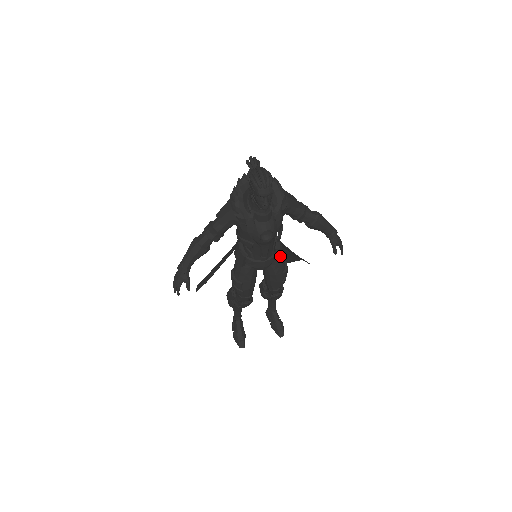
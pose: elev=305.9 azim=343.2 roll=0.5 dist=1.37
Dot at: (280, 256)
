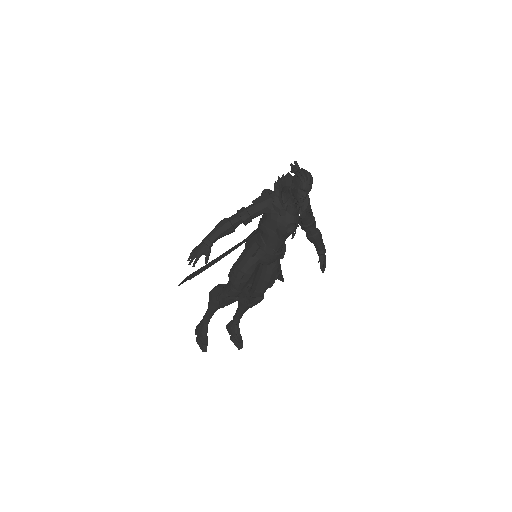
Dot at: (282, 257)
